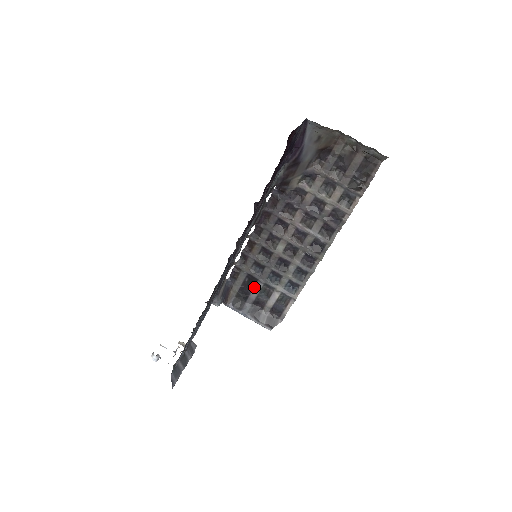
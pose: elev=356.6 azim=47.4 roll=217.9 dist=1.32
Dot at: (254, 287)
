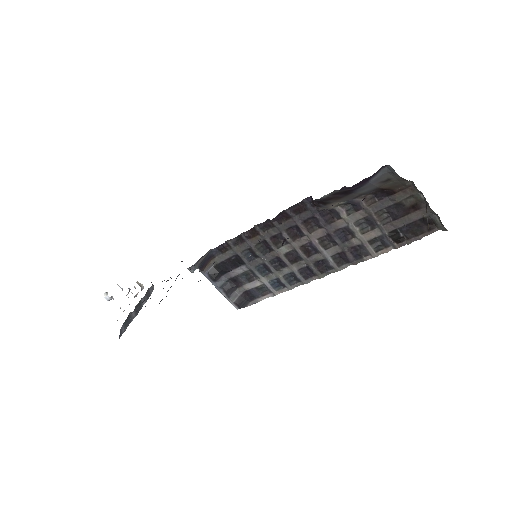
Dot at: (238, 267)
